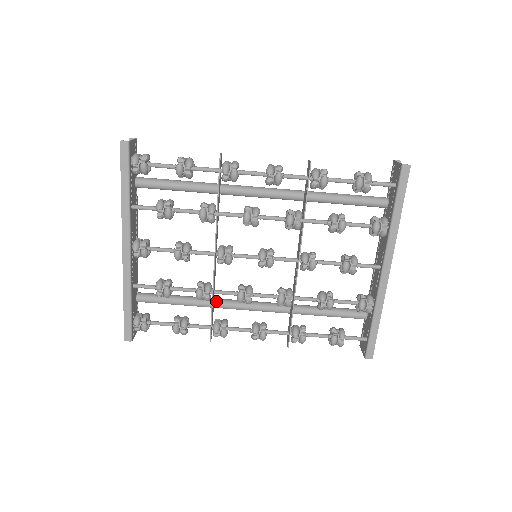
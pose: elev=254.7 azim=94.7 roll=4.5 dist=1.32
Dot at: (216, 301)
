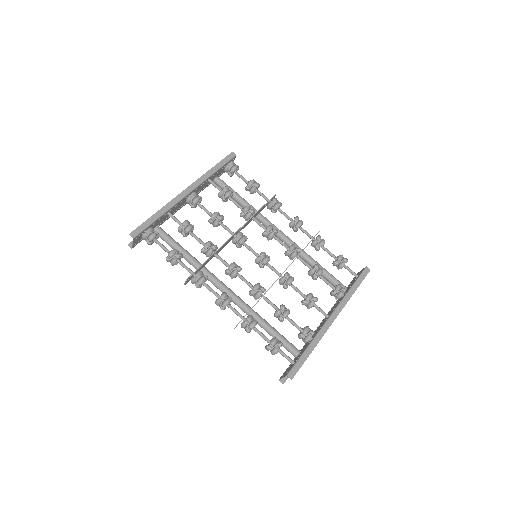
Dot at: occluded
